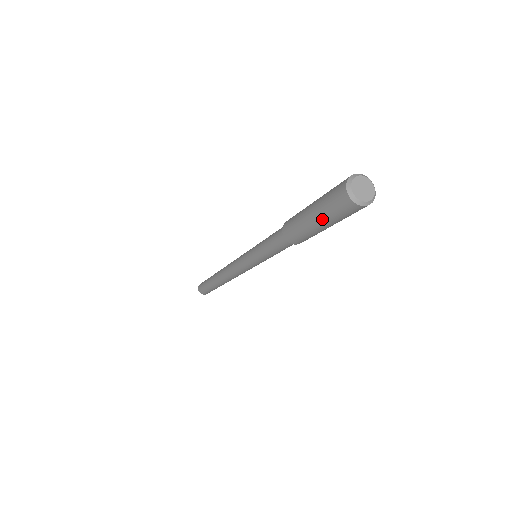
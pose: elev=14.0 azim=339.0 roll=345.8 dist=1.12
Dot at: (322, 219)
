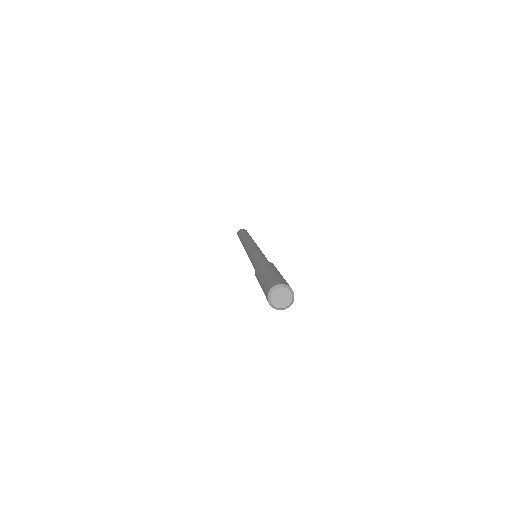
Dot at: occluded
